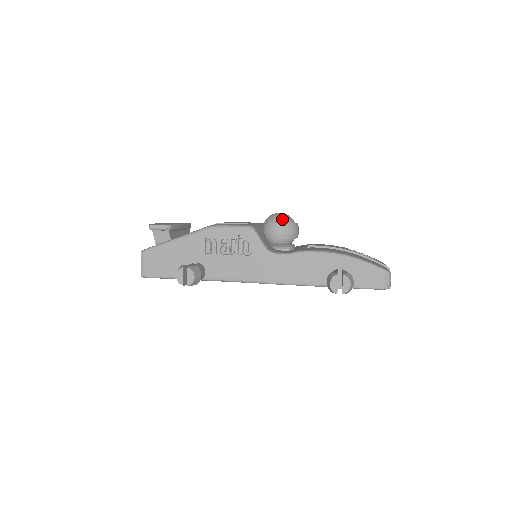
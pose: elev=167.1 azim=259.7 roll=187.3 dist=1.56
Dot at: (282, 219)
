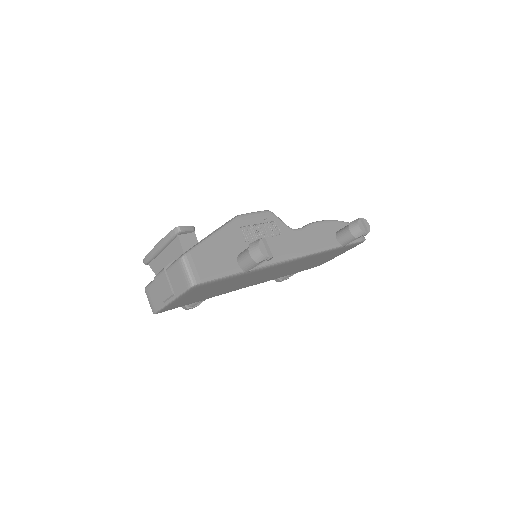
Dot at: occluded
